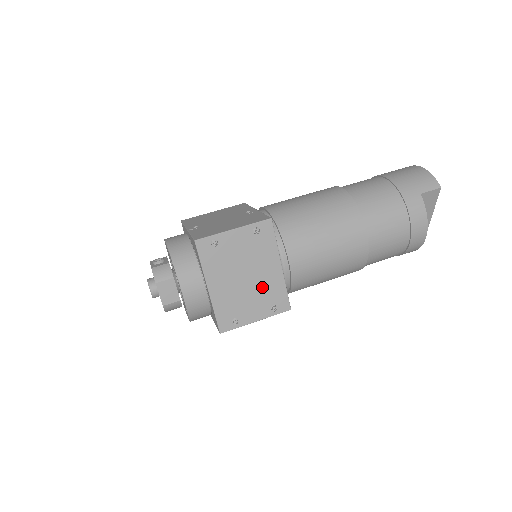
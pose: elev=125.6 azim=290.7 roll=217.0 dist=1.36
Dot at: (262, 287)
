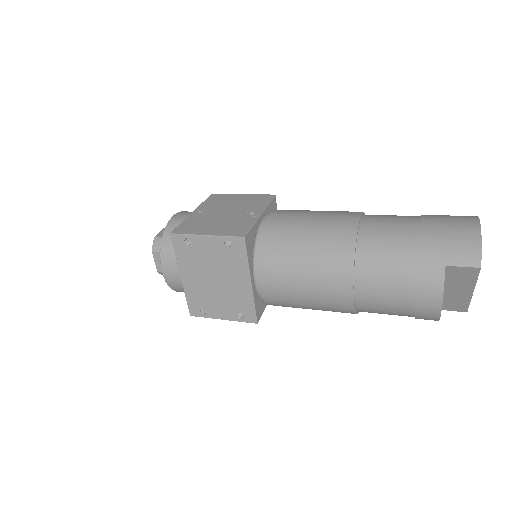
Dot at: (230, 294)
